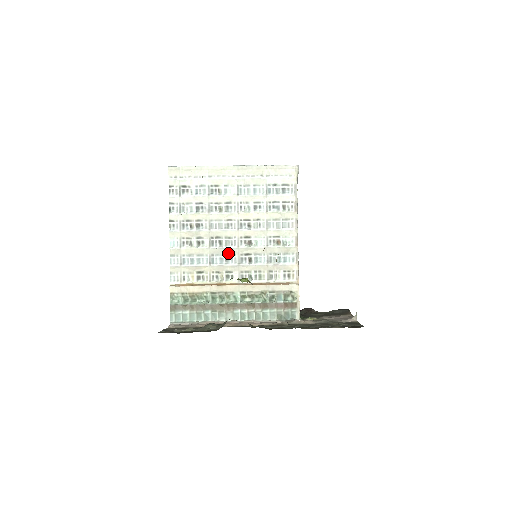
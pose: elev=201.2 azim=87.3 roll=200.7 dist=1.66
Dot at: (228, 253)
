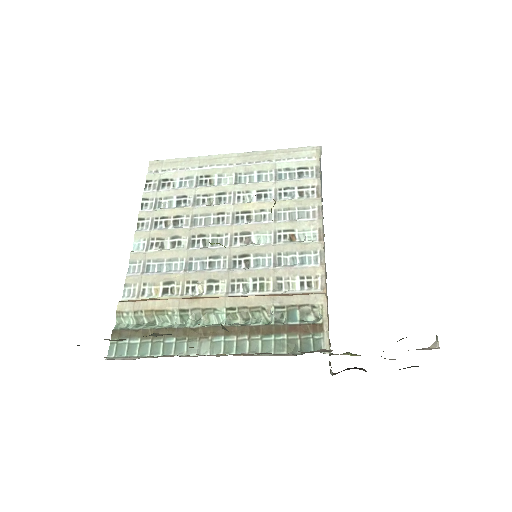
Dot at: (214, 255)
